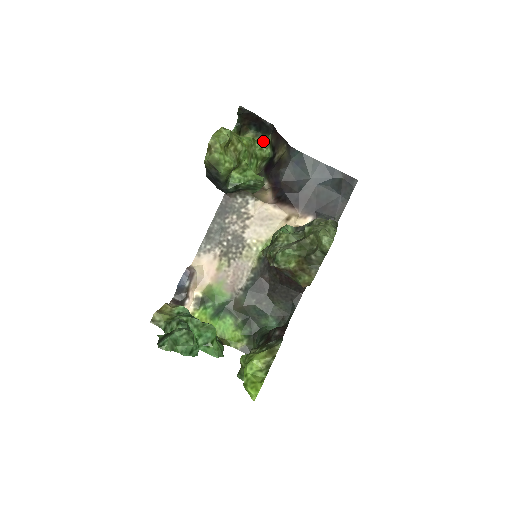
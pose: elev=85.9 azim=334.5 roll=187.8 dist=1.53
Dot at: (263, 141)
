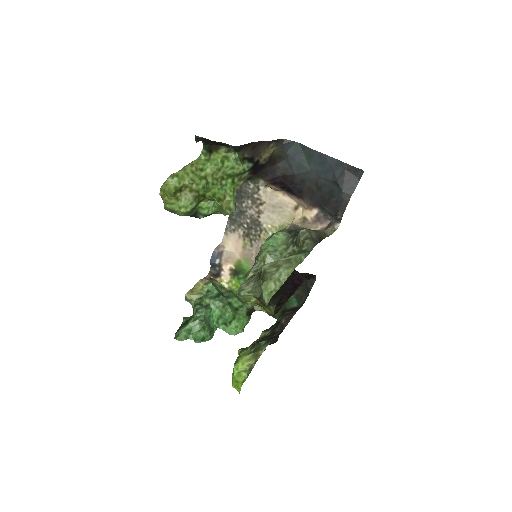
Dot at: (235, 157)
